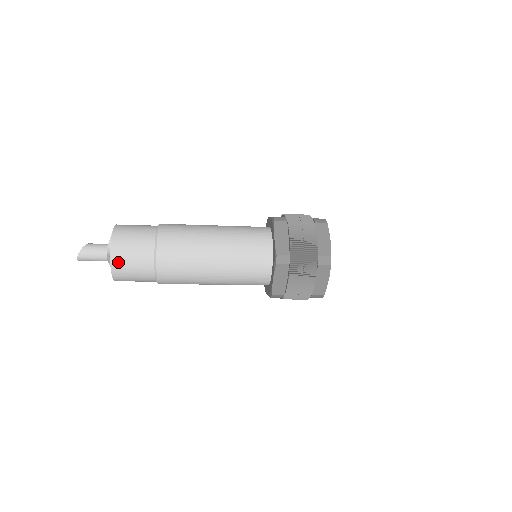
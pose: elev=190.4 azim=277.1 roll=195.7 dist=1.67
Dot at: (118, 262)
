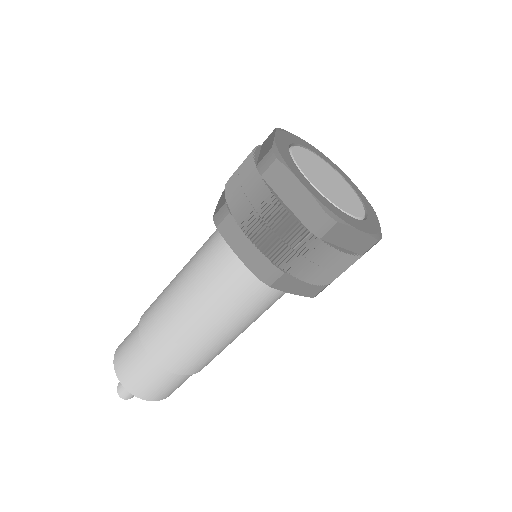
Dot at: (120, 369)
